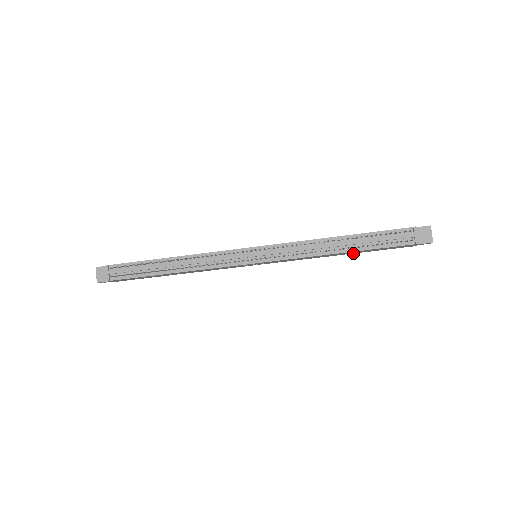
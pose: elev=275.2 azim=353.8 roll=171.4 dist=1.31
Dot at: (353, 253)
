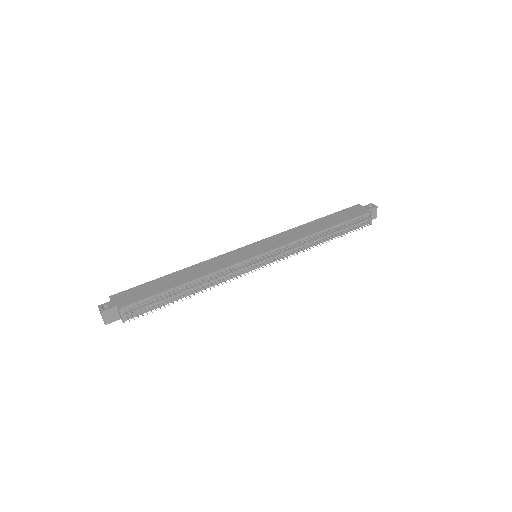
Dot at: occluded
